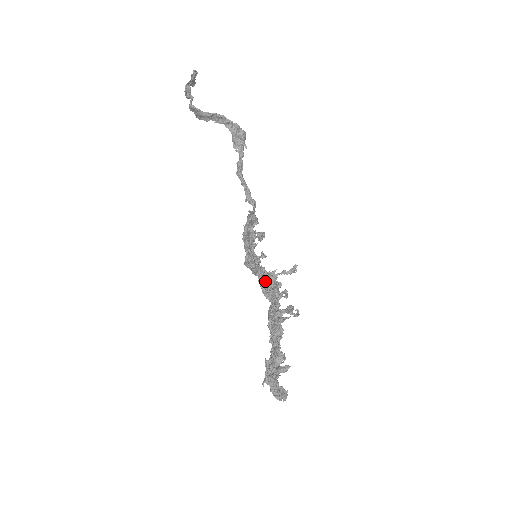
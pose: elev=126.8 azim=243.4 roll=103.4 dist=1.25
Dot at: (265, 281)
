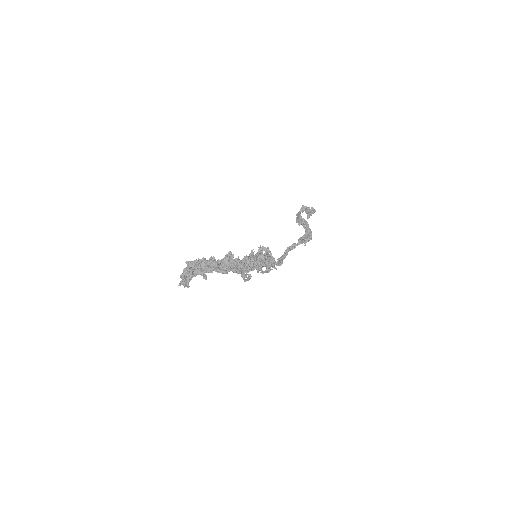
Dot at: occluded
